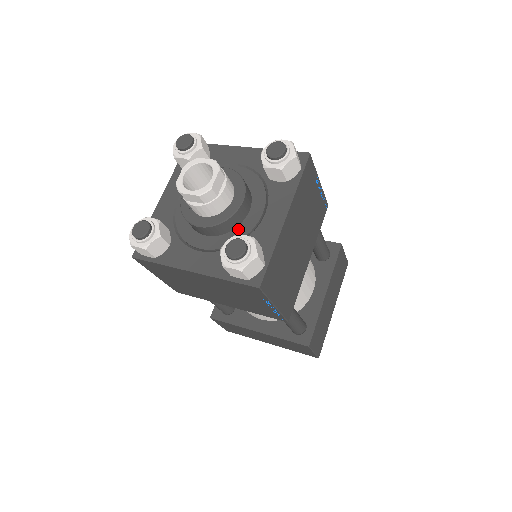
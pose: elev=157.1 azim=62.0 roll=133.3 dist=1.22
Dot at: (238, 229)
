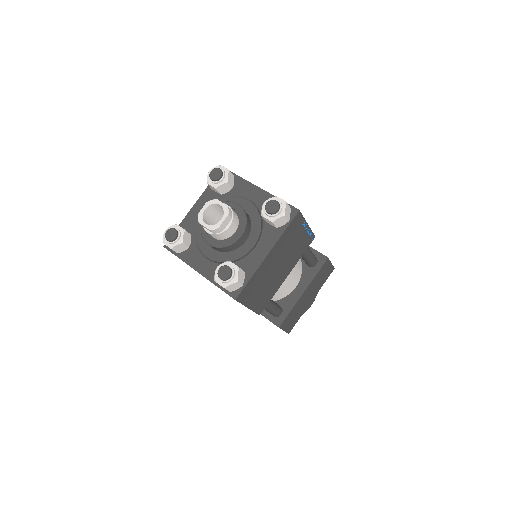
Dot at: (235, 252)
